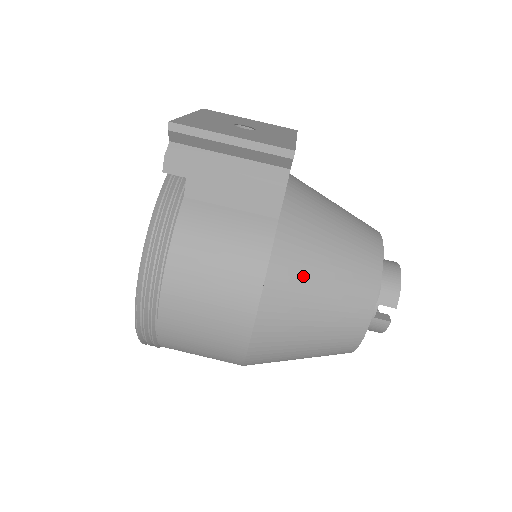
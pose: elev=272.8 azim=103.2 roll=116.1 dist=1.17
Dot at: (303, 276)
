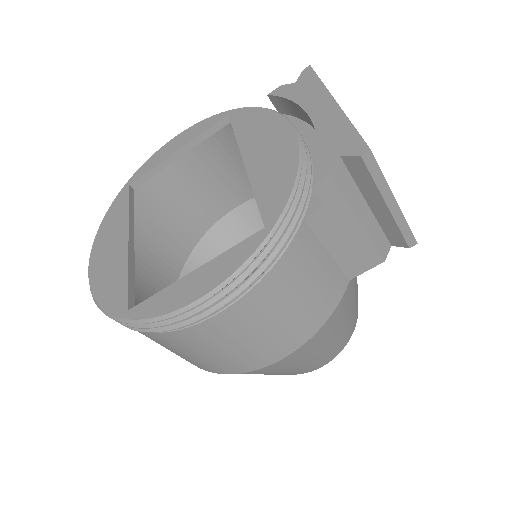
Dot at: (329, 335)
